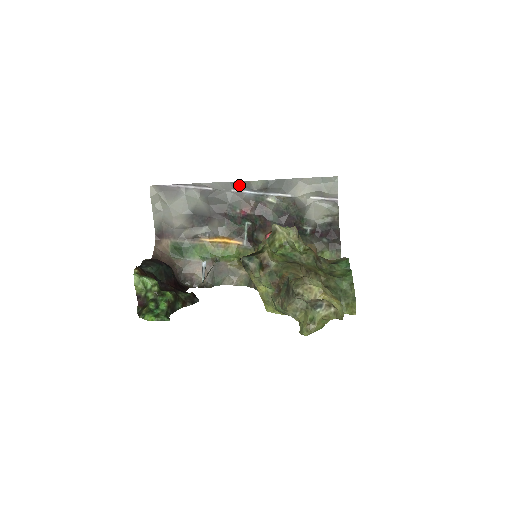
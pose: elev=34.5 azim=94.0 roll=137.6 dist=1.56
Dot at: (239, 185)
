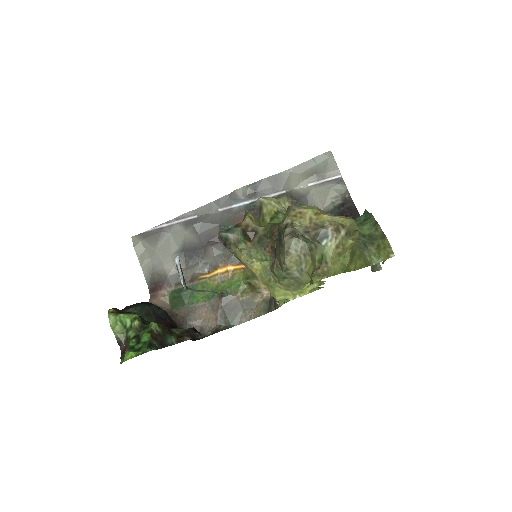
Dot at: (224, 201)
